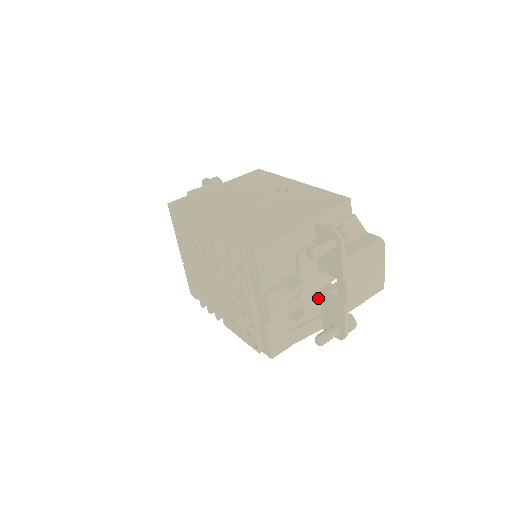
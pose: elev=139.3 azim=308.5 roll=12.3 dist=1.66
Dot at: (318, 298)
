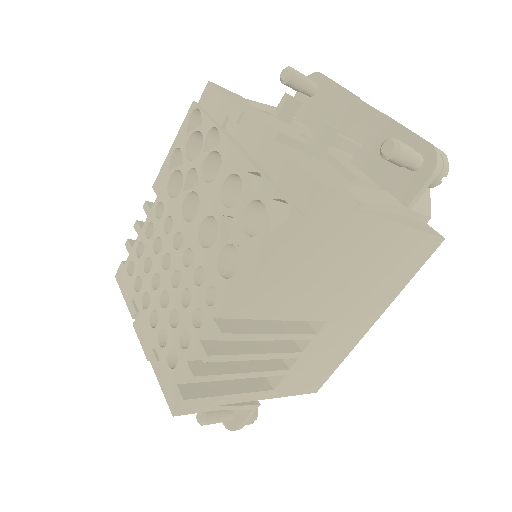
Dot at: (356, 168)
